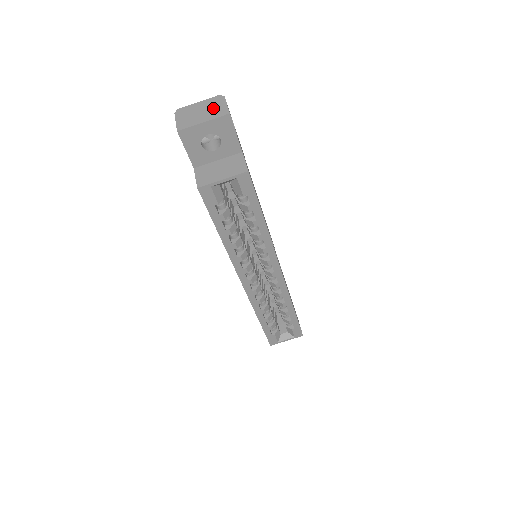
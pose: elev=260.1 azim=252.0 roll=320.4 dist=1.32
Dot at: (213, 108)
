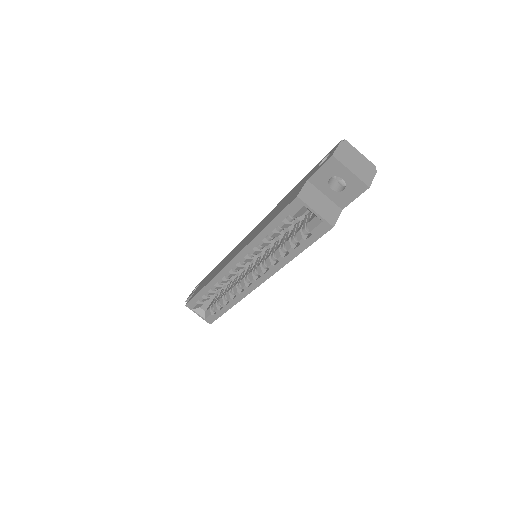
Dot at: (365, 170)
